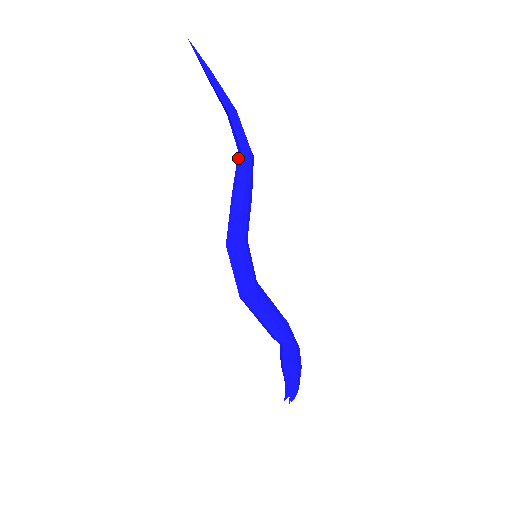
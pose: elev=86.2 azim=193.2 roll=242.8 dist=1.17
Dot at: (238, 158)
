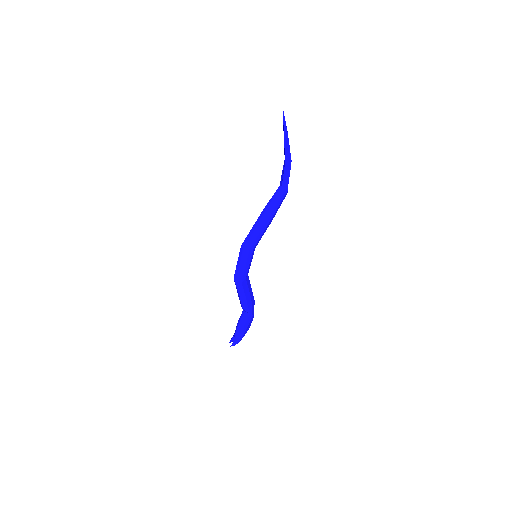
Dot at: (277, 190)
